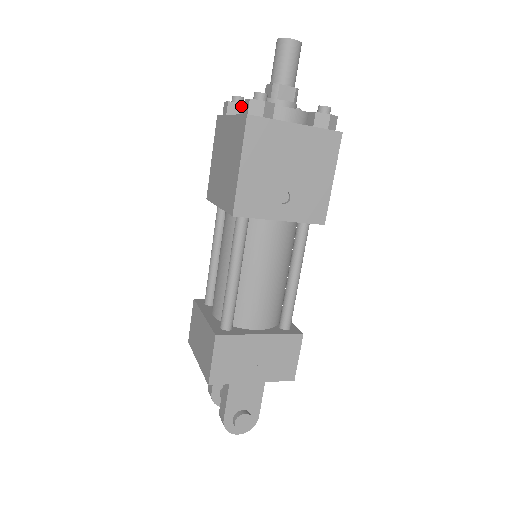
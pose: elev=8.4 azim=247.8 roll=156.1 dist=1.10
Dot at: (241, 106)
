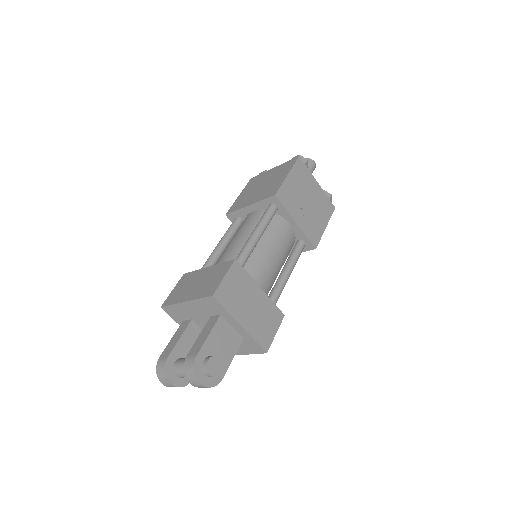
Dot at: occluded
